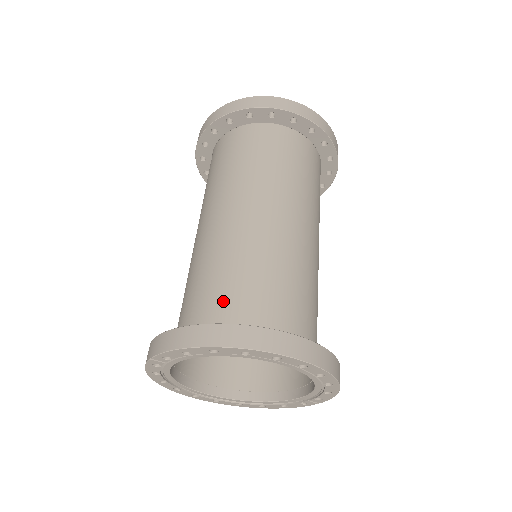
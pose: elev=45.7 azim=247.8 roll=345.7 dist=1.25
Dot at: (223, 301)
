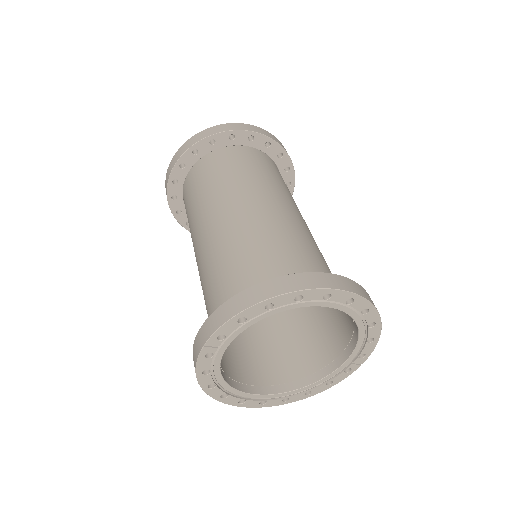
Dot at: (255, 274)
